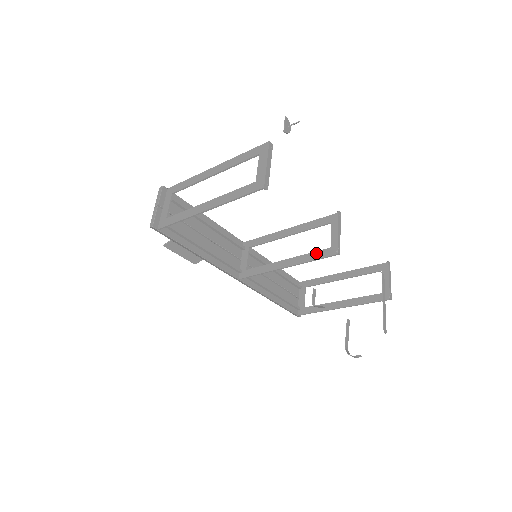
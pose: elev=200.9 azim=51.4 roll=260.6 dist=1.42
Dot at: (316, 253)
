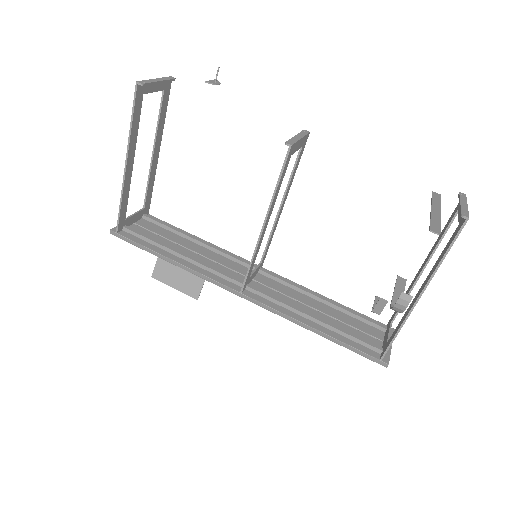
Dot at: occluded
